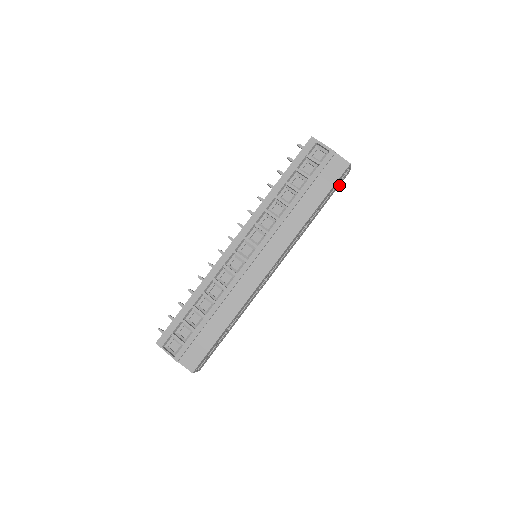
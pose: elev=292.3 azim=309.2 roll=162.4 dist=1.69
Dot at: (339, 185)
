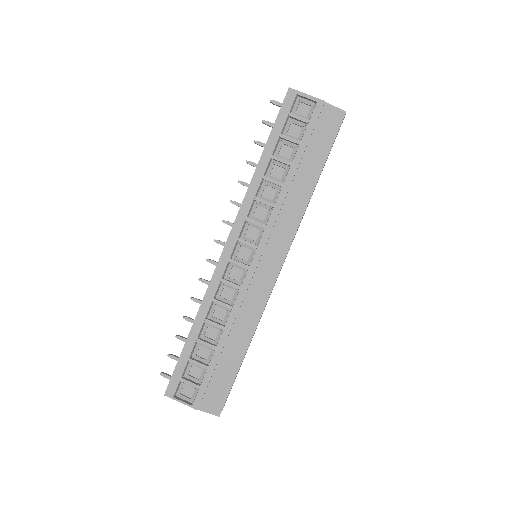
Dot at: occluded
